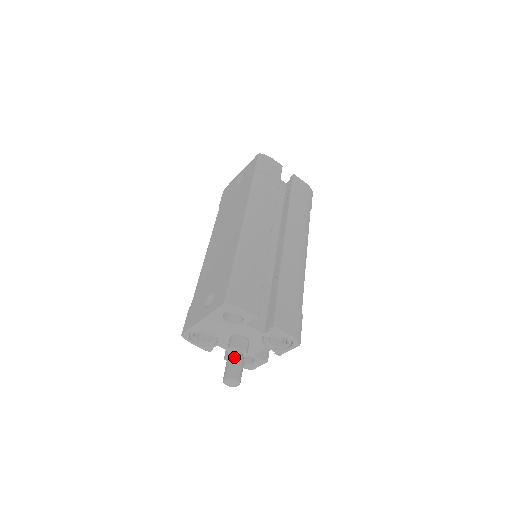
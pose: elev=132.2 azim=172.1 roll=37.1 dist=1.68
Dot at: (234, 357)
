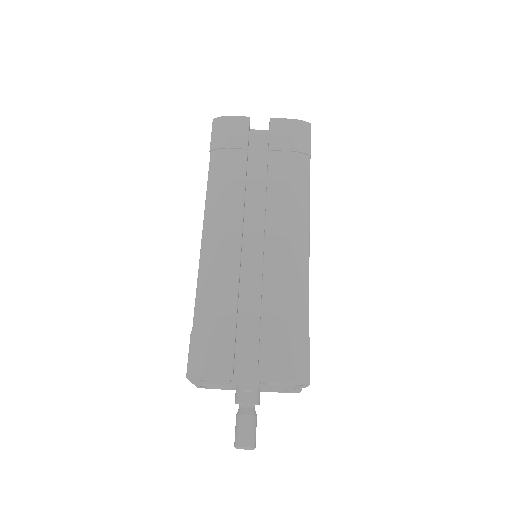
Dot at: (239, 417)
